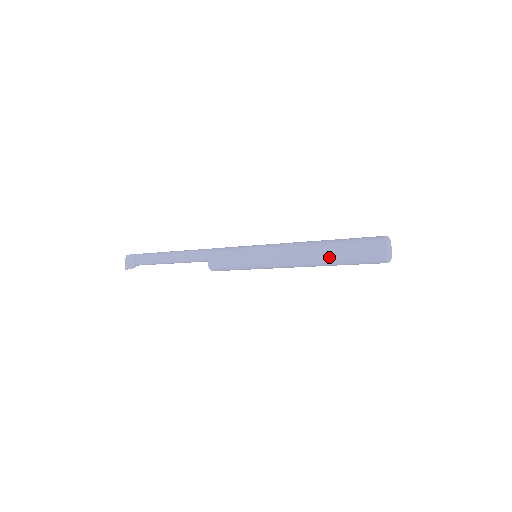
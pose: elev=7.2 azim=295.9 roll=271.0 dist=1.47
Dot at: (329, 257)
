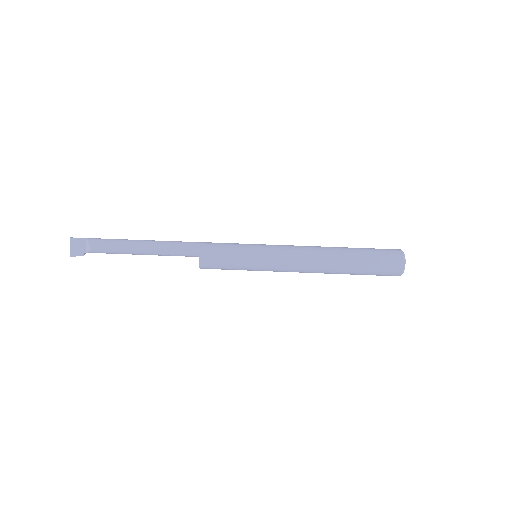
Dot at: (345, 269)
